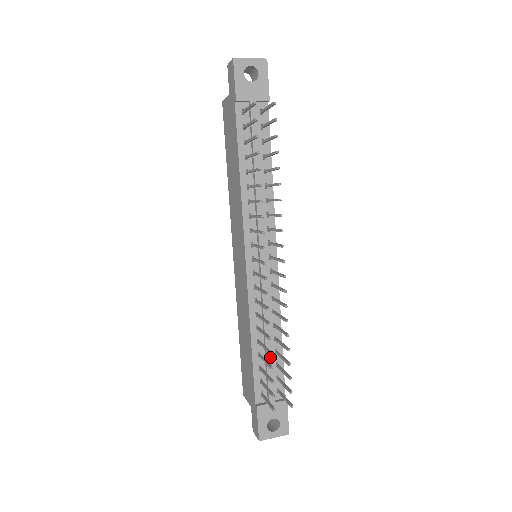
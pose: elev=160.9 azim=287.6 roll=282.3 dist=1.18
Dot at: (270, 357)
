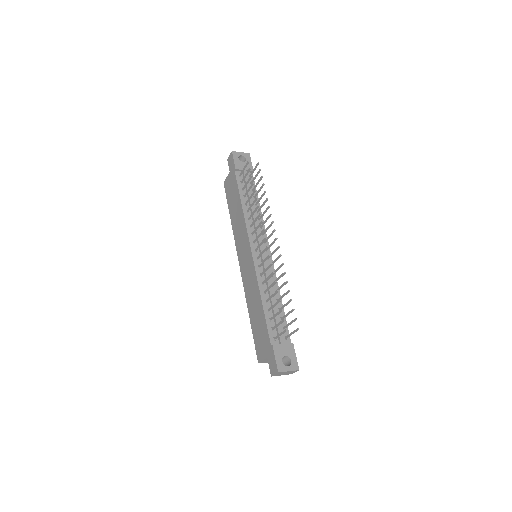
Dot at: (276, 311)
